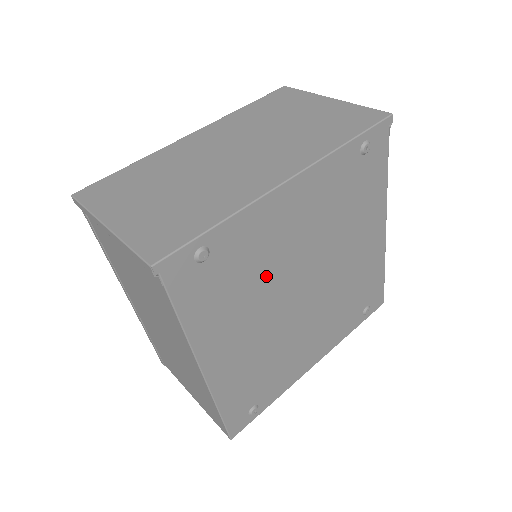
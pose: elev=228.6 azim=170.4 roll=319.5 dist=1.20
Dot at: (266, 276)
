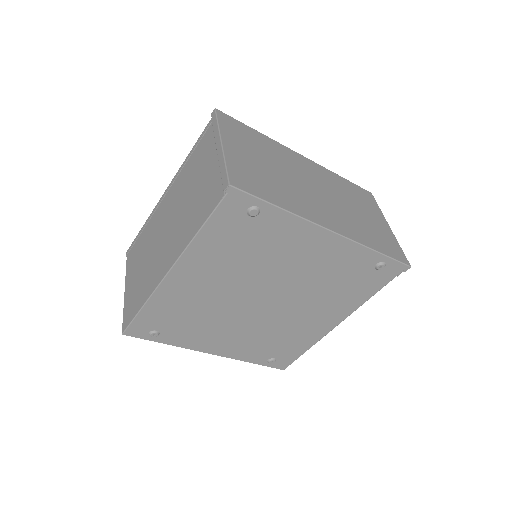
Dot at: (260, 265)
